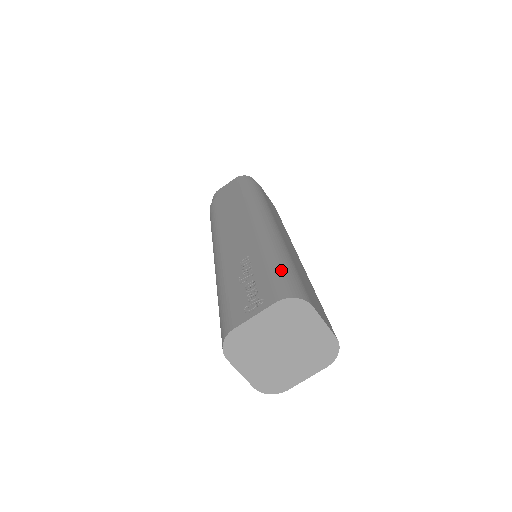
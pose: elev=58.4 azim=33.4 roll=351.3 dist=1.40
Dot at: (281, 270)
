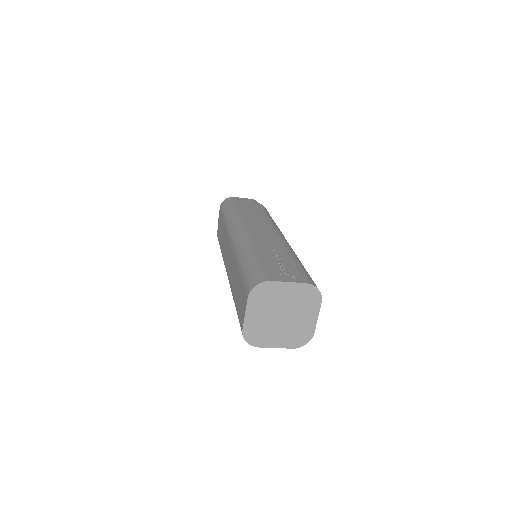
Dot at: occluded
